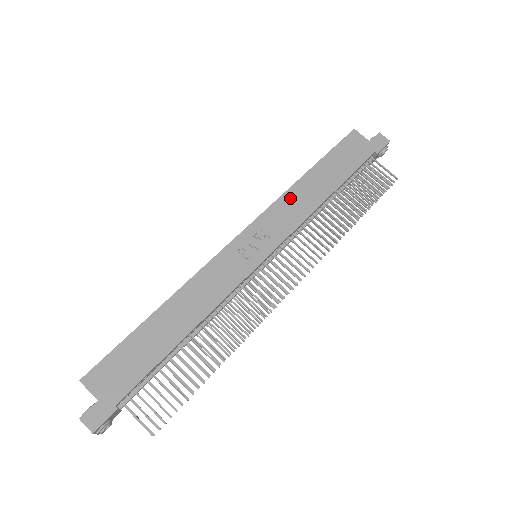
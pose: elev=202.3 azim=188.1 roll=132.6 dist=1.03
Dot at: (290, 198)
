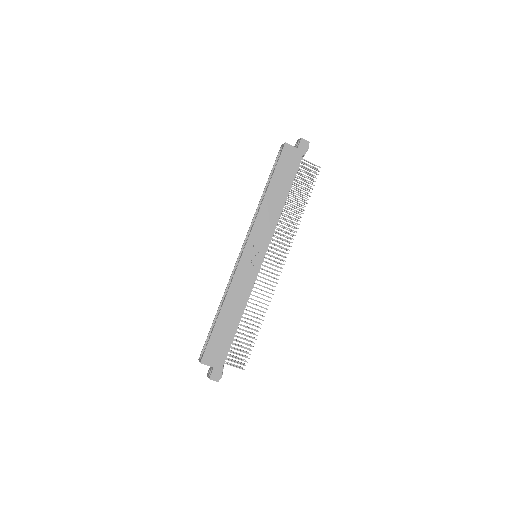
Dot at: (263, 213)
